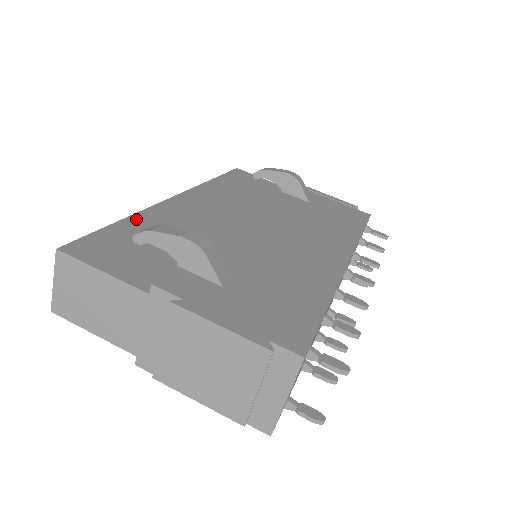
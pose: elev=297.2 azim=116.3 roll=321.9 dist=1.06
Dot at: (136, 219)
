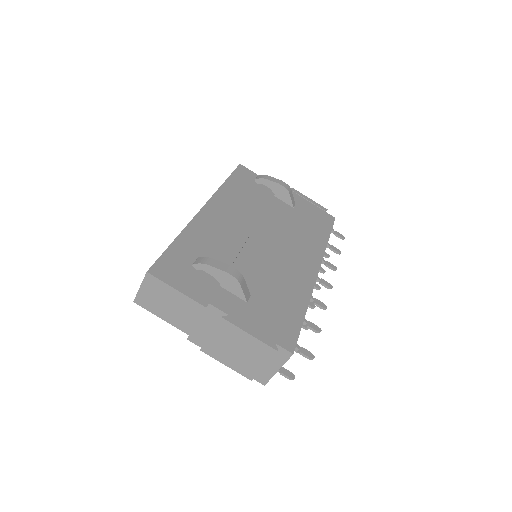
Dot at: (184, 237)
